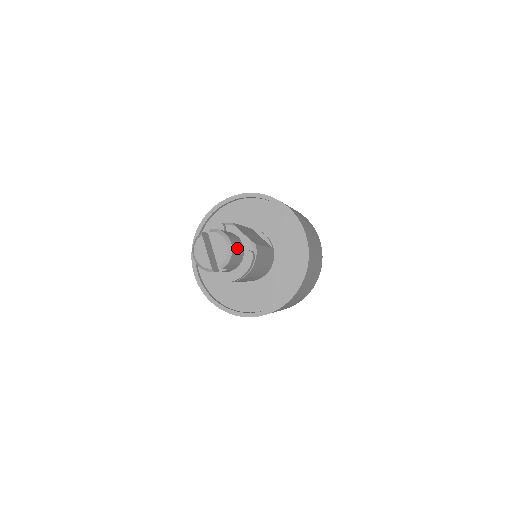
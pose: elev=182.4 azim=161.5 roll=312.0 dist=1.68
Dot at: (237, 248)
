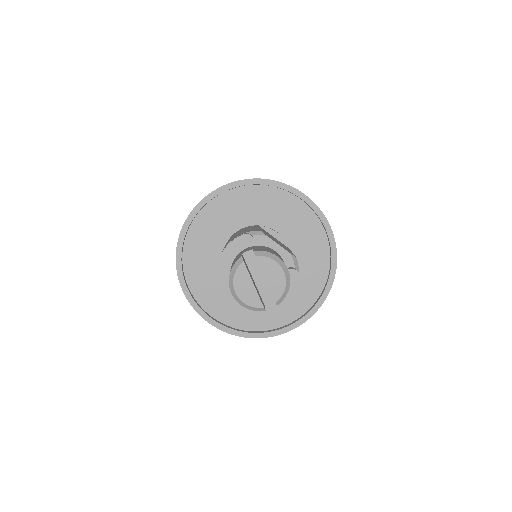
Dot at: occluded
